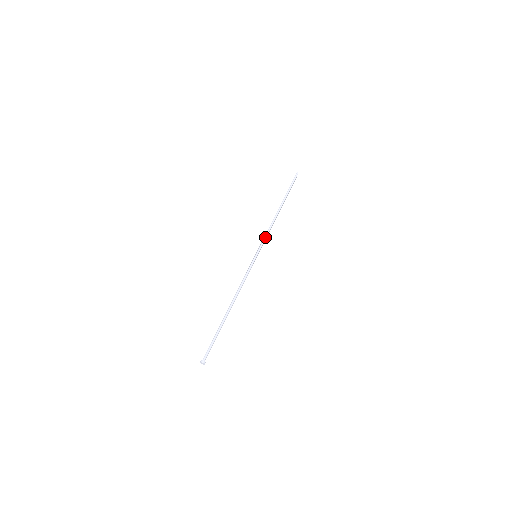
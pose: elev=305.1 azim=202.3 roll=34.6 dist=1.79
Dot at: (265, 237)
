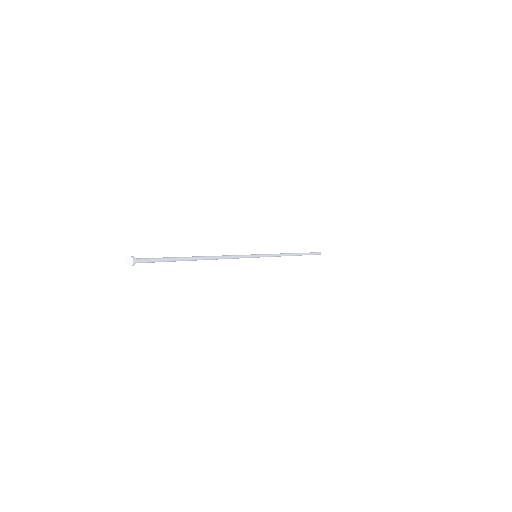
Dot at: (271, 254)
